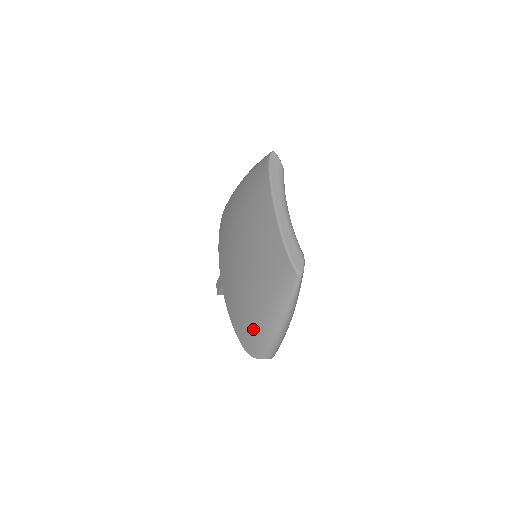
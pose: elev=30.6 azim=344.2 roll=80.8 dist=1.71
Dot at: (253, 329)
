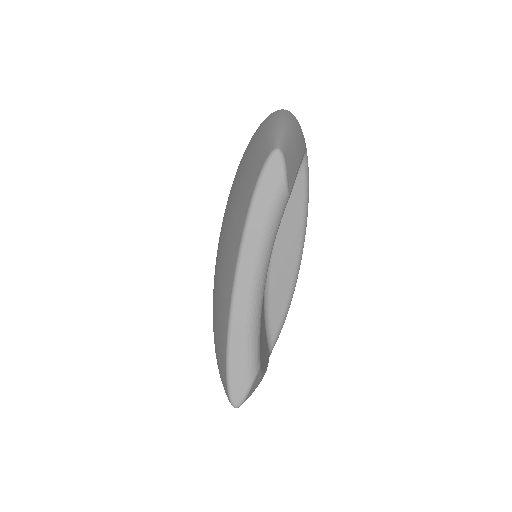
Dot at: occluded
